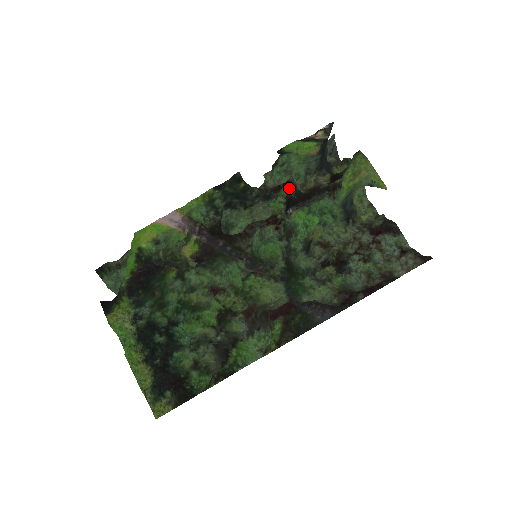
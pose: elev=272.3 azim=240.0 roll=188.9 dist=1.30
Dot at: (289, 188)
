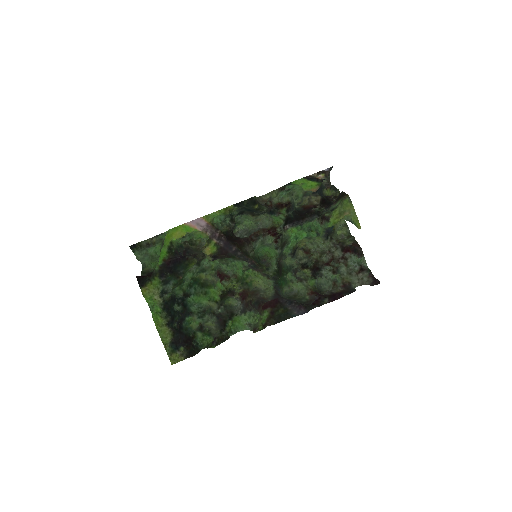
Dot at: (289, 209)
